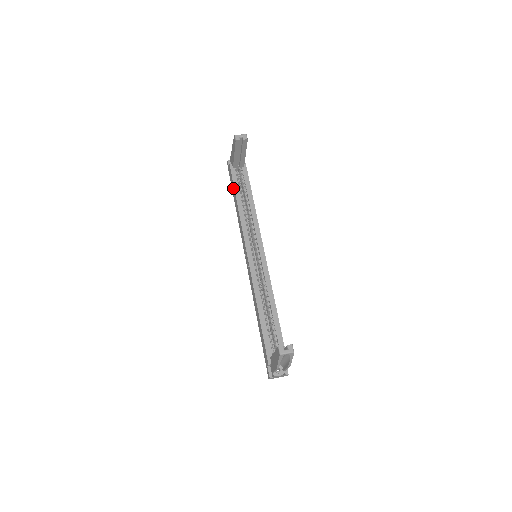
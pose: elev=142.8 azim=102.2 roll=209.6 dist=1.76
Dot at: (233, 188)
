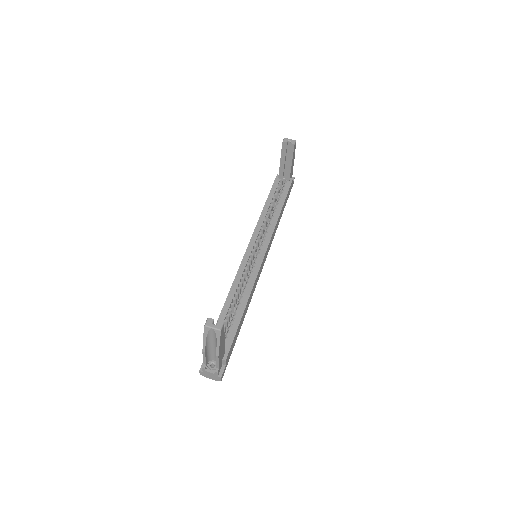
Dot at: occluded
